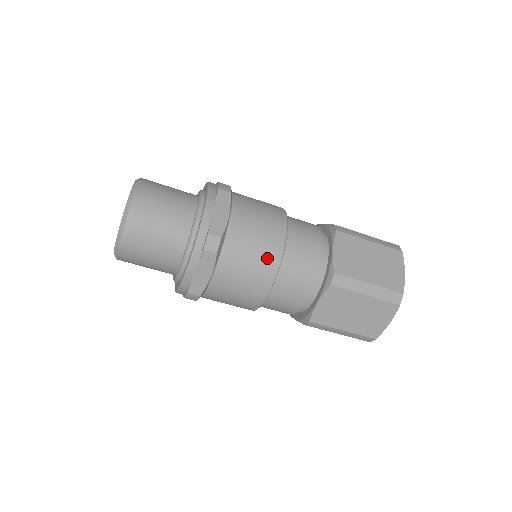
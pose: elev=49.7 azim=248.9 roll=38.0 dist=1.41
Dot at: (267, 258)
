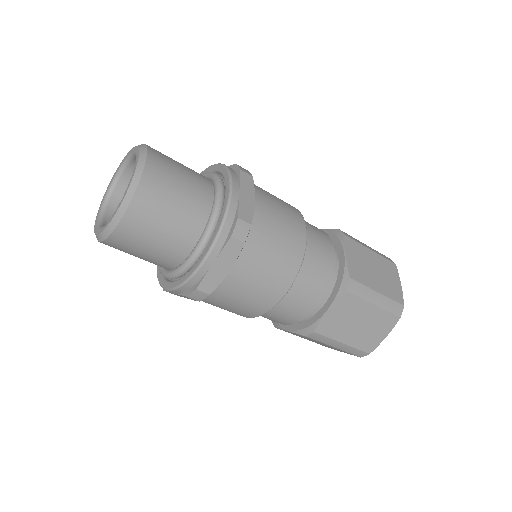
Dot at: (290, 255)
